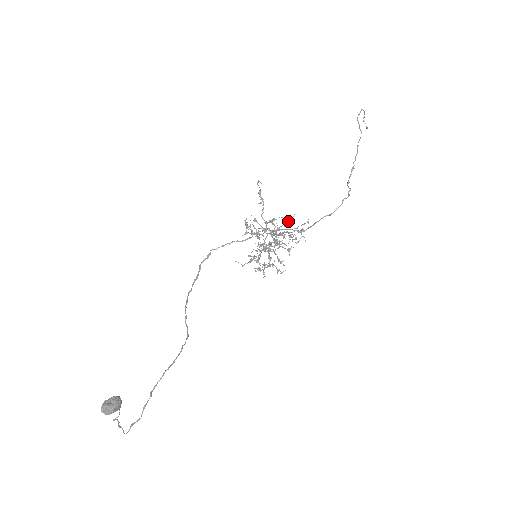
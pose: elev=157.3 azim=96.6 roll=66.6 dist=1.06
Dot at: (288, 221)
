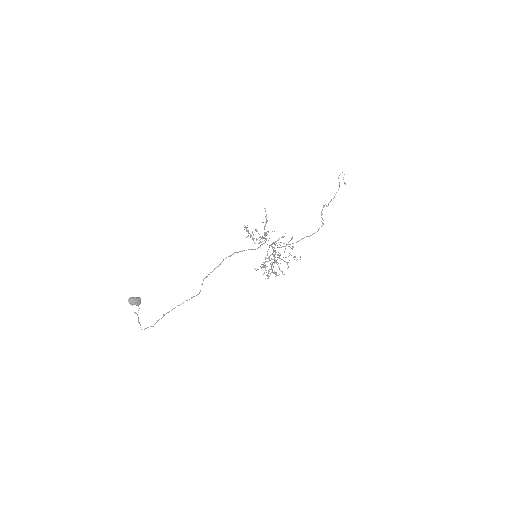
Dot at: (281, 237)
